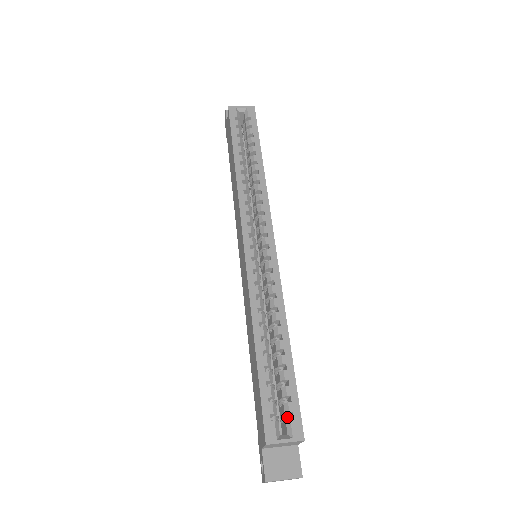
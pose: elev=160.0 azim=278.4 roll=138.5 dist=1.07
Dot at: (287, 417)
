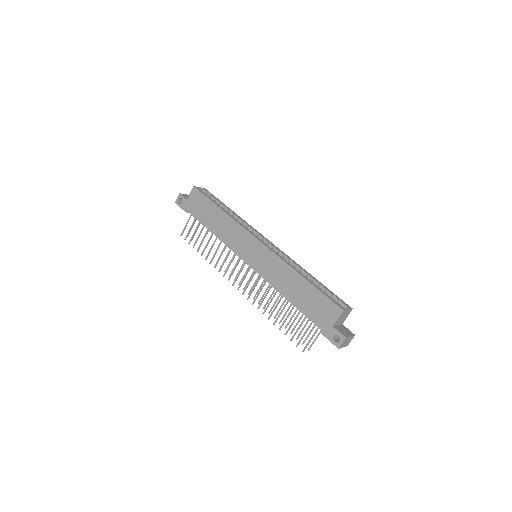
Dot at: occluded
